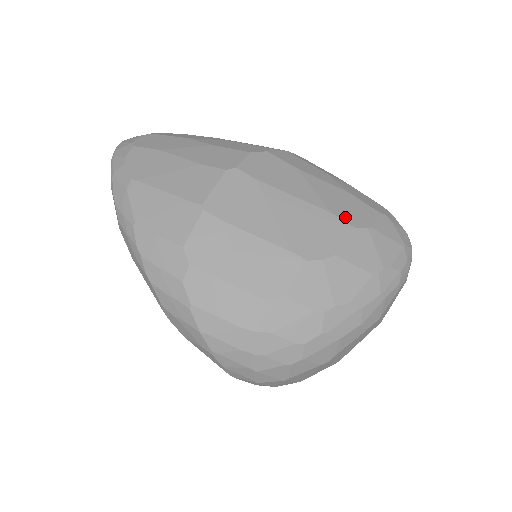
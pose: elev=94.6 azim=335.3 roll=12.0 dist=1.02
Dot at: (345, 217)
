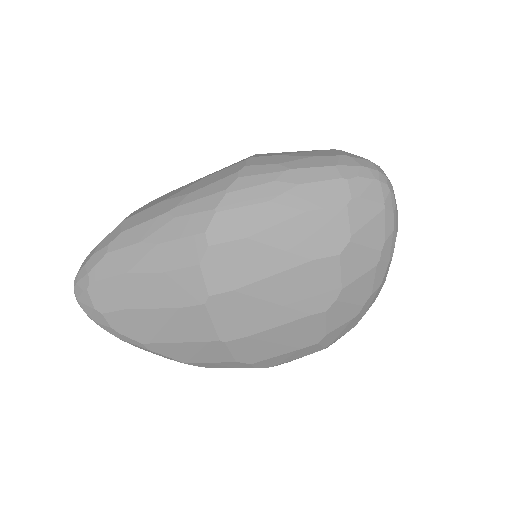
Dot at: (325, 251)
